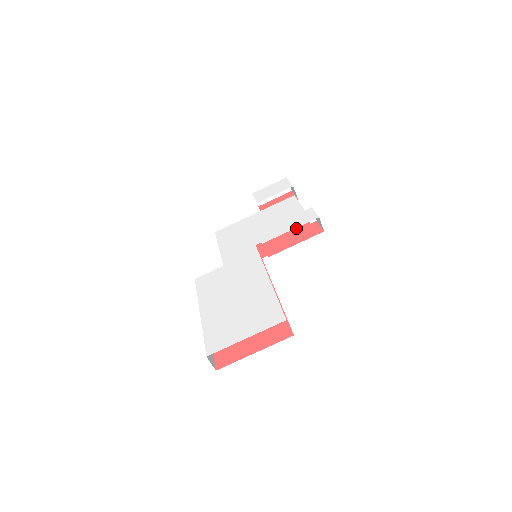
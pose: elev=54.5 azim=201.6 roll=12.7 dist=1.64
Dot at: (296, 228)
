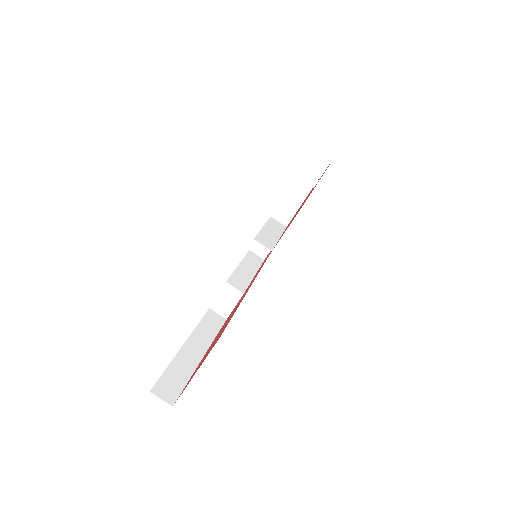
Dot at: occluded
